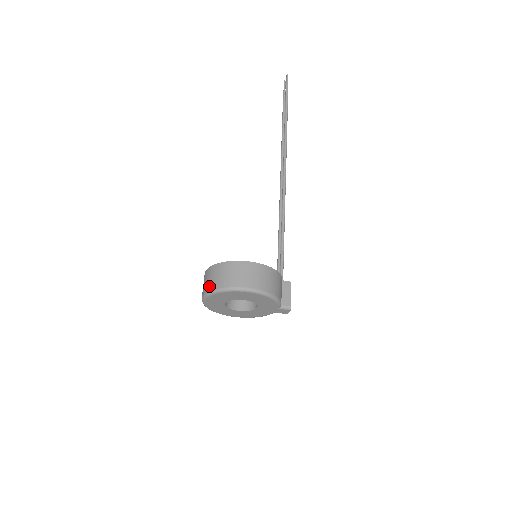
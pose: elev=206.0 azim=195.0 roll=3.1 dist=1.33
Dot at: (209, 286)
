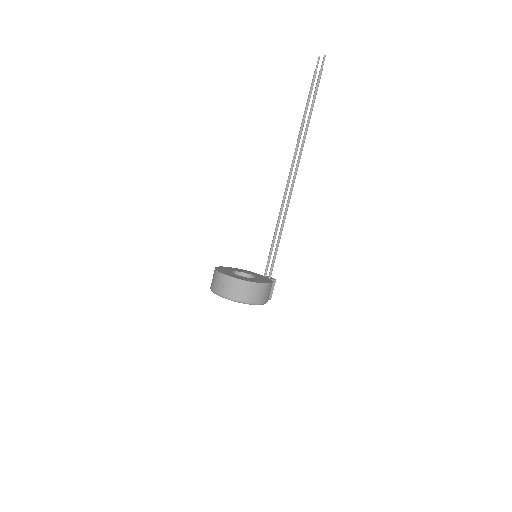
Dot at: (224, 292)
